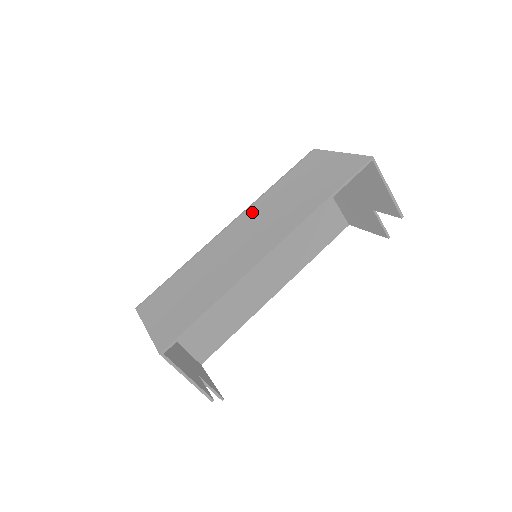
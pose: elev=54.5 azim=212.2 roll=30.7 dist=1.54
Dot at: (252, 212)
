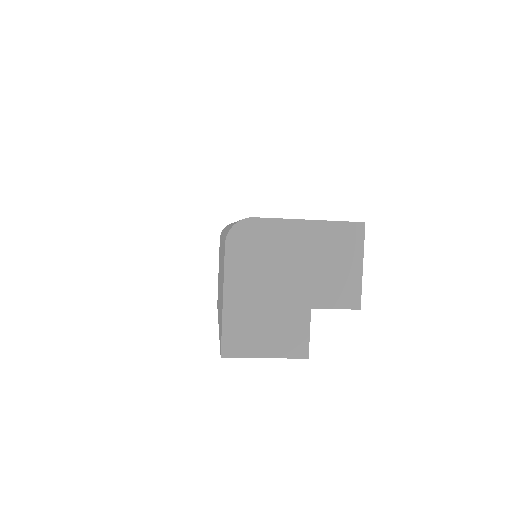
Dot at: occluded
